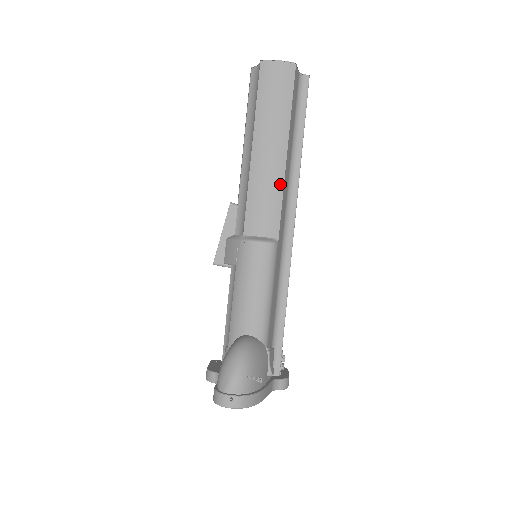
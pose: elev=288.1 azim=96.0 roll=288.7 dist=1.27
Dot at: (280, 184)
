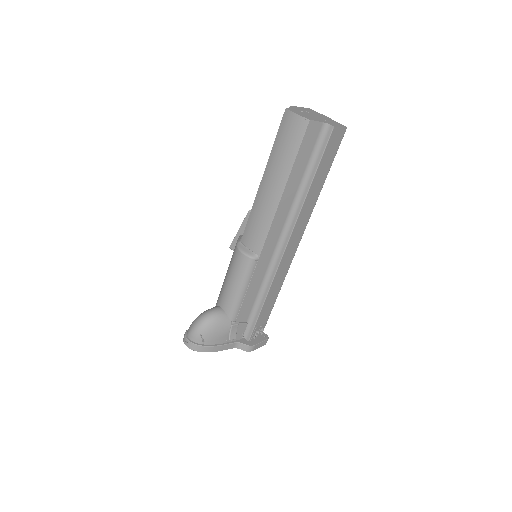
Dot at: (271, 216)
